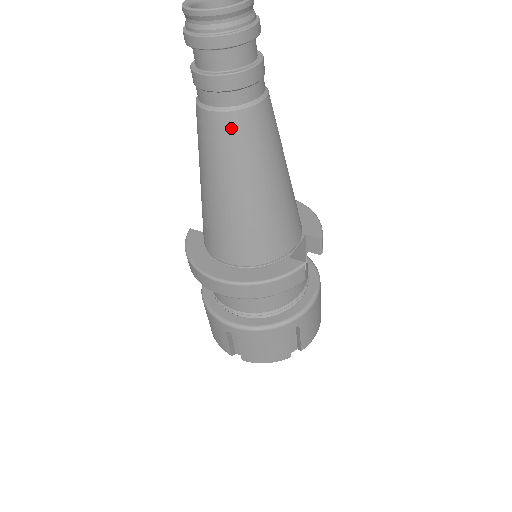
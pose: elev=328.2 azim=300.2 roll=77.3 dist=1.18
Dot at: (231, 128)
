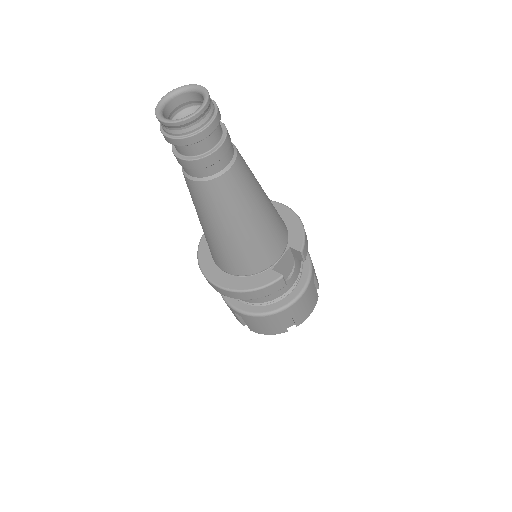
Dot at: (206, 191)
